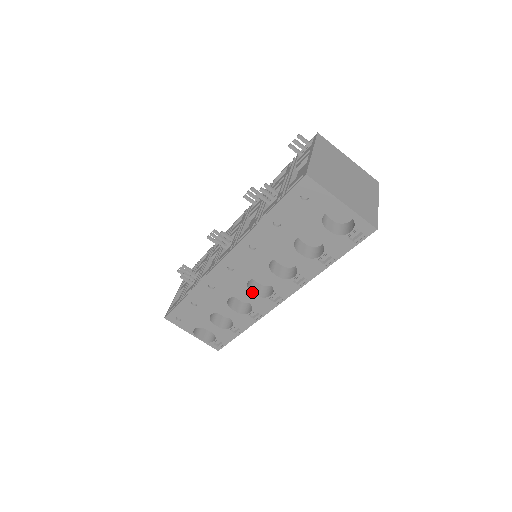
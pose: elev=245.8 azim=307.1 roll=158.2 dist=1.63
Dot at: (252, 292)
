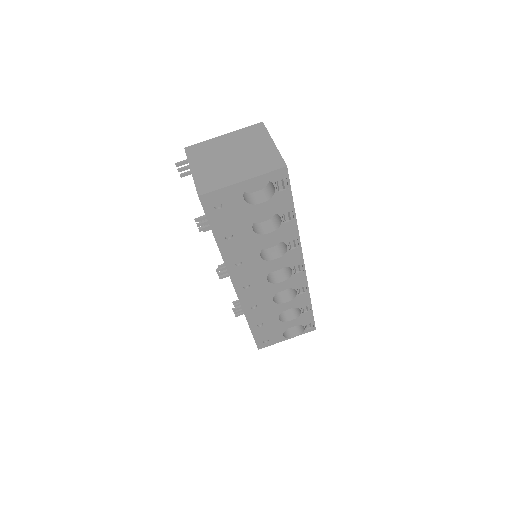
Dot at: (279, 282)
